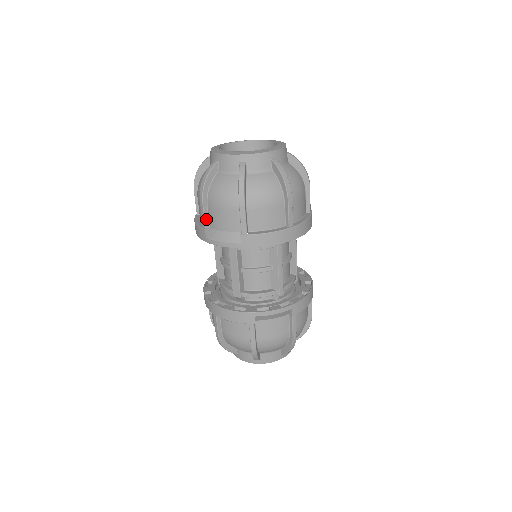
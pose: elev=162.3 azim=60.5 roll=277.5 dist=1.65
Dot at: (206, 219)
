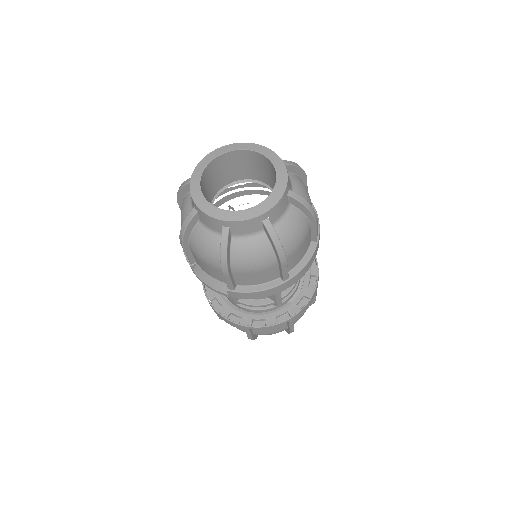
Dot at: (191, 258)
